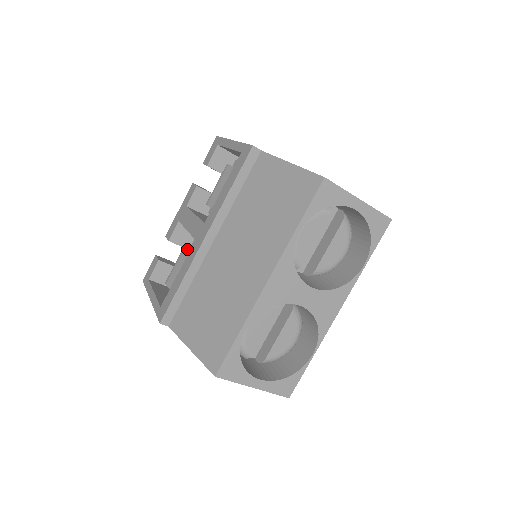
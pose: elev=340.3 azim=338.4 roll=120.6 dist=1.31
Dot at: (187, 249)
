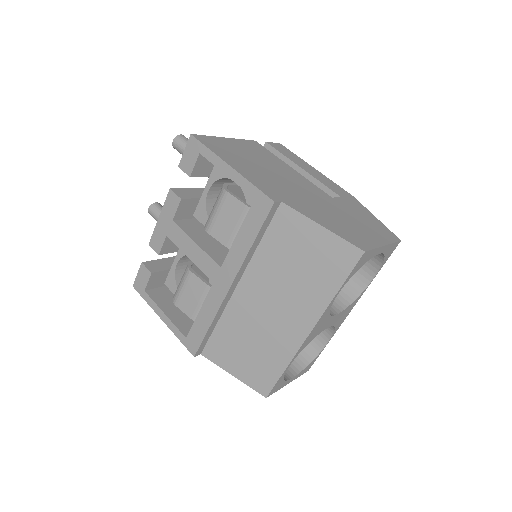
Dot at: (195, 277)
